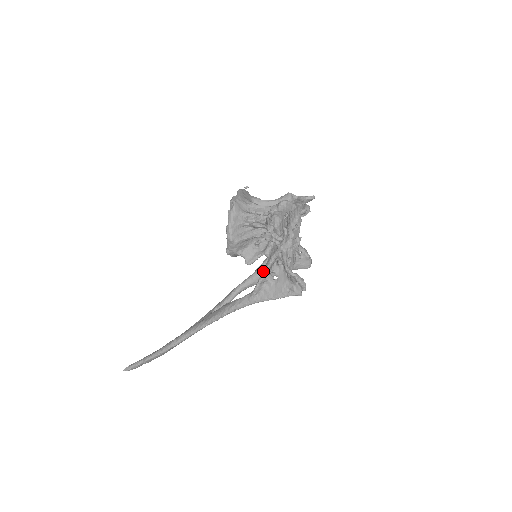
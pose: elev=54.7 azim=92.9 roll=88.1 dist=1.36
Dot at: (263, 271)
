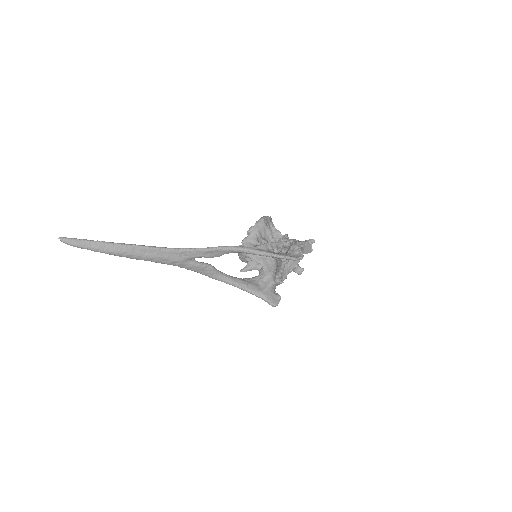
Dot at: (273, 242)
